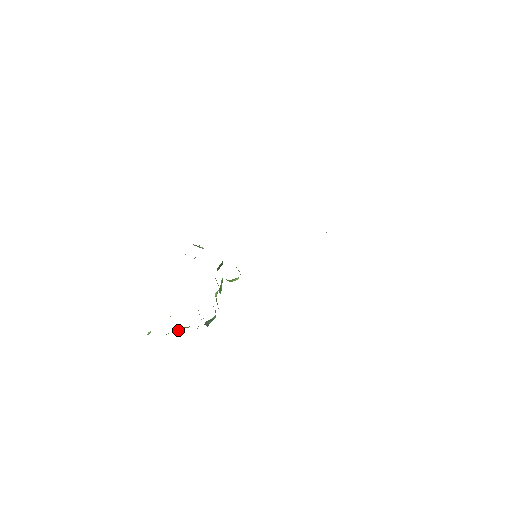
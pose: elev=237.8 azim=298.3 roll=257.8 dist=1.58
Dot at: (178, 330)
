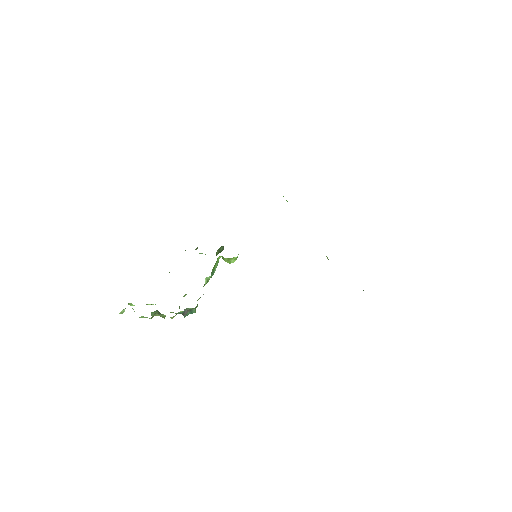
Dot at: (153, 315)
